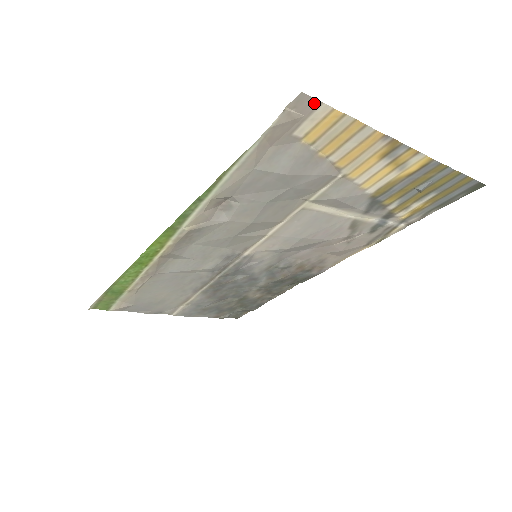
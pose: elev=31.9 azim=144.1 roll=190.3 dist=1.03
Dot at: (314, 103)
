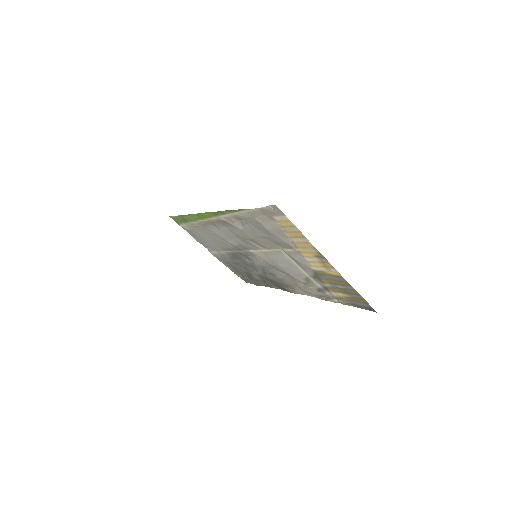
Dot at: (282, 212)
